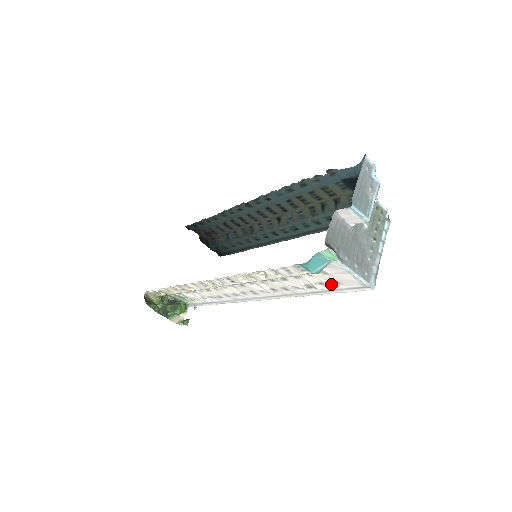
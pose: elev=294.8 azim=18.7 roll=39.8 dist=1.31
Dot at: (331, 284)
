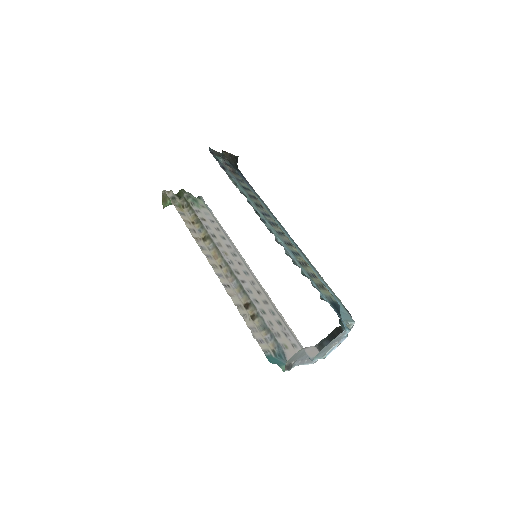
Dot at: (291, 341)
